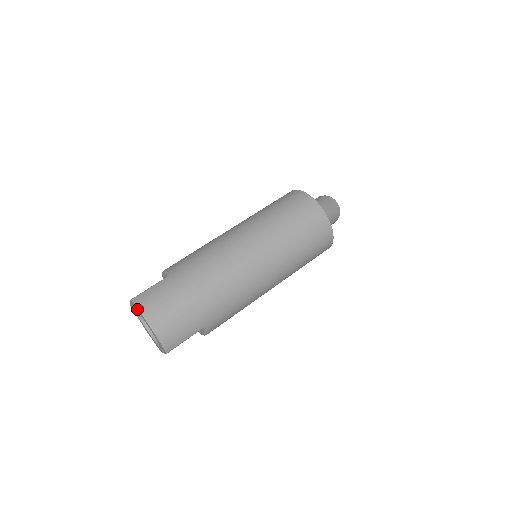
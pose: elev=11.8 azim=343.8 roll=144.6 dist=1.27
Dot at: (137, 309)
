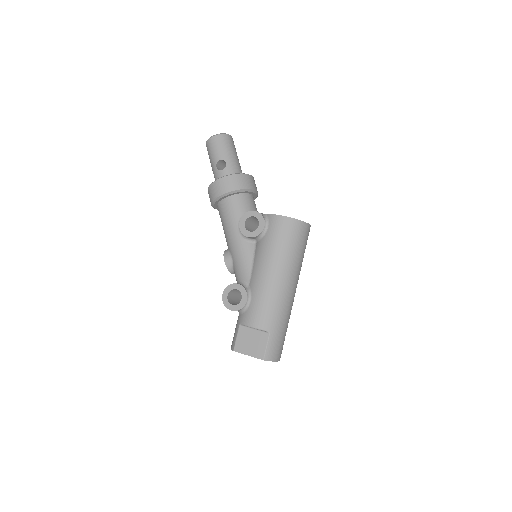
Dot at: occluded
